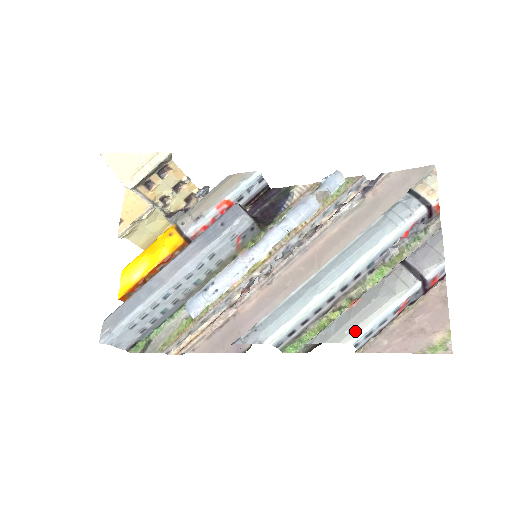
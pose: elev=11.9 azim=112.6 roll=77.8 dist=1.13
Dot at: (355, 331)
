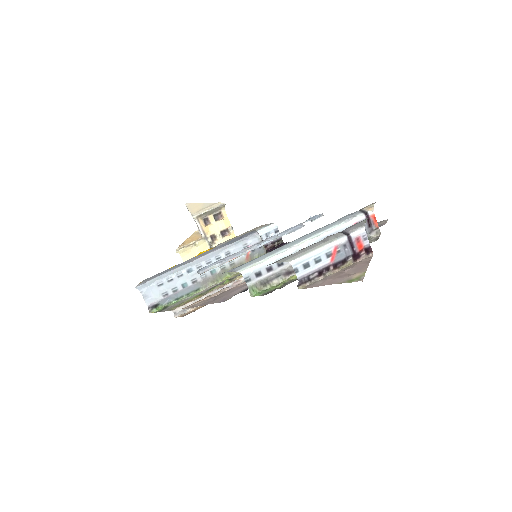
Dot at: (296, 257)
